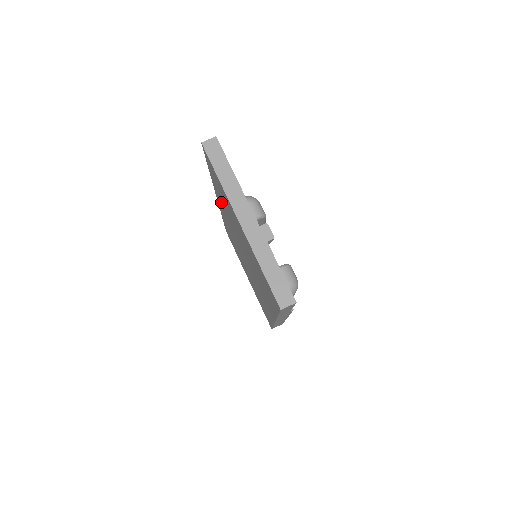
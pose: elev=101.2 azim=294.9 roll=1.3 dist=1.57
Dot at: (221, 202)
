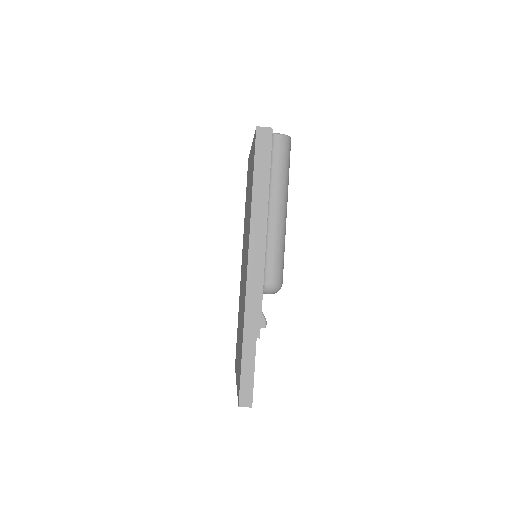
Dot at: (243, 310)
